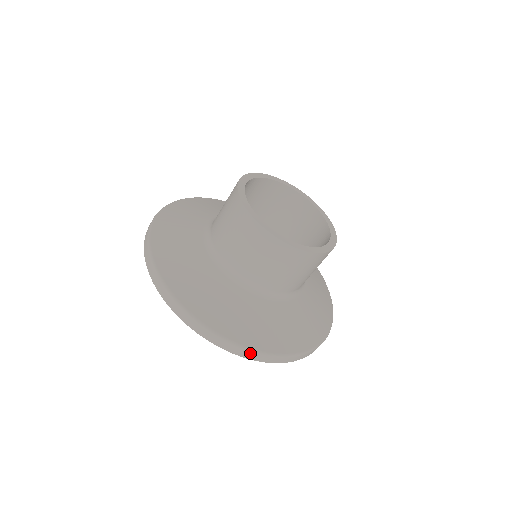
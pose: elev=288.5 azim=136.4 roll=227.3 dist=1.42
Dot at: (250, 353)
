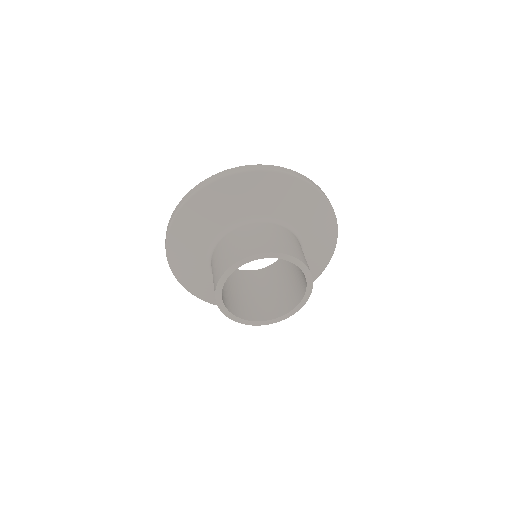
Dot at: (184, 286)
